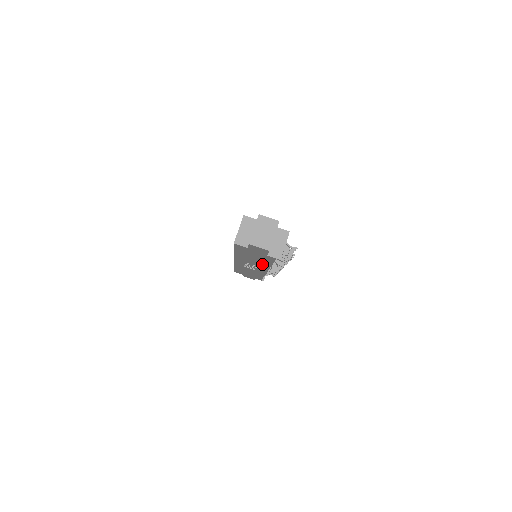
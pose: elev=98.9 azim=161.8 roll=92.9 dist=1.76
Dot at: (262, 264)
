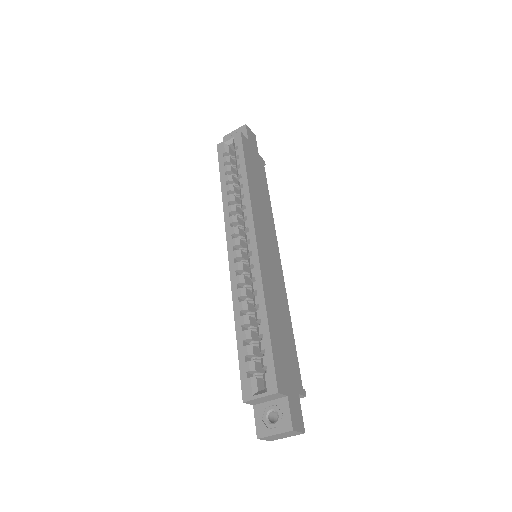
Dot at: occluded
